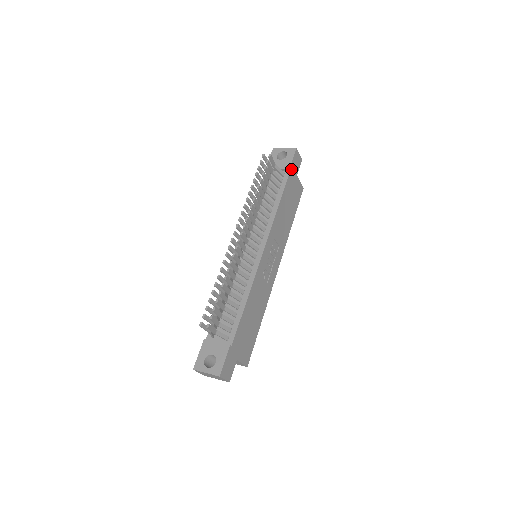
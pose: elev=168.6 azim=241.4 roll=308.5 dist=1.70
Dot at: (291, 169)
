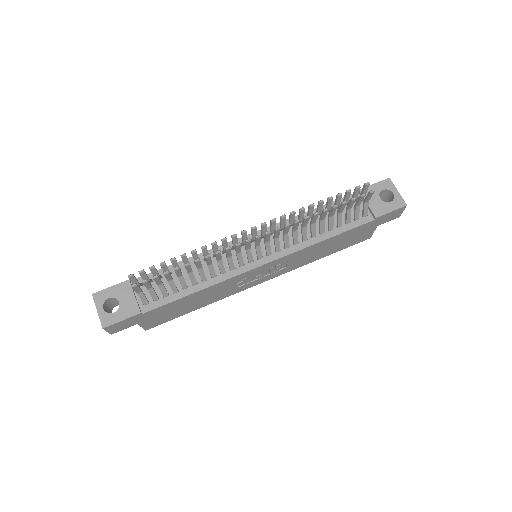
Dot at: (378, 219)
